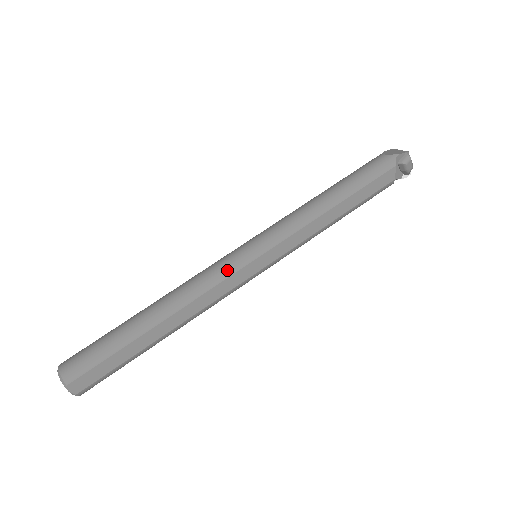
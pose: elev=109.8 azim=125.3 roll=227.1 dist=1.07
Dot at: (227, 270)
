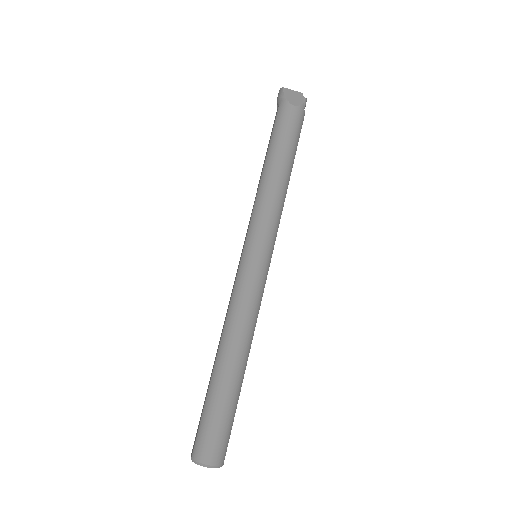
Dot at: (262, 288)
